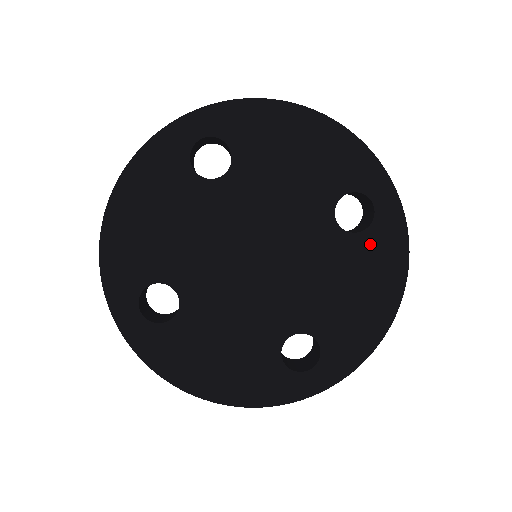
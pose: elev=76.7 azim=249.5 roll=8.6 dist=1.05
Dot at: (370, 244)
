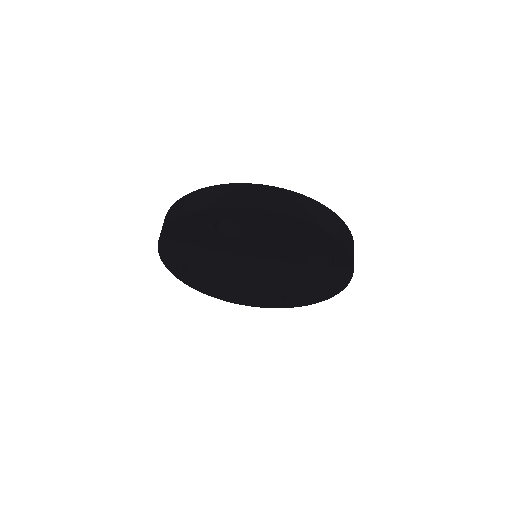
Dot at: (327, 274)
